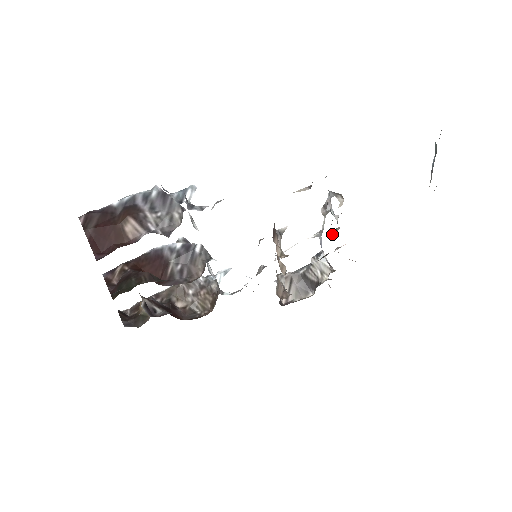
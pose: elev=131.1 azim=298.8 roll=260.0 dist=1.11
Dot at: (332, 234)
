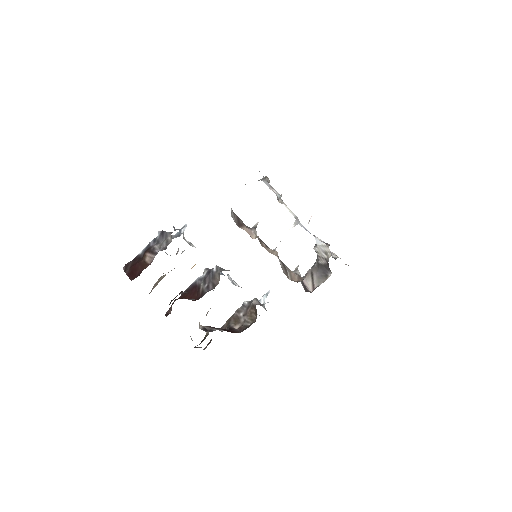
Dot at: occluded
